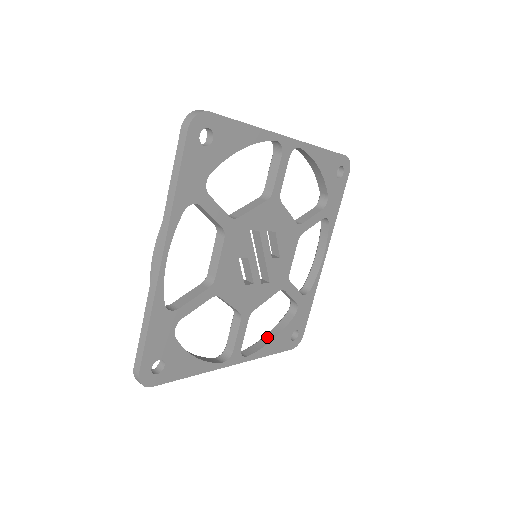
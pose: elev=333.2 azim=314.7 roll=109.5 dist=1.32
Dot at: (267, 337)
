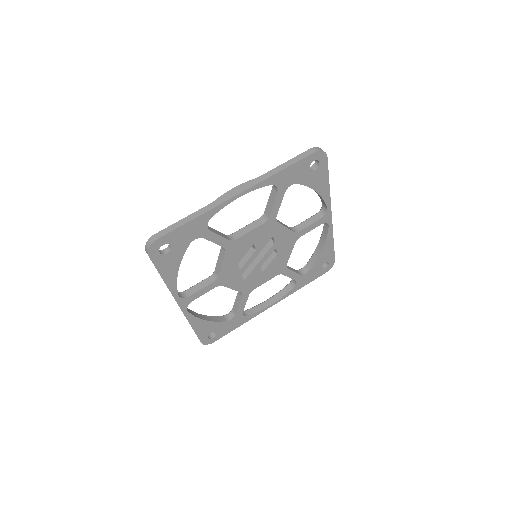
Dot at: (202, 316)
